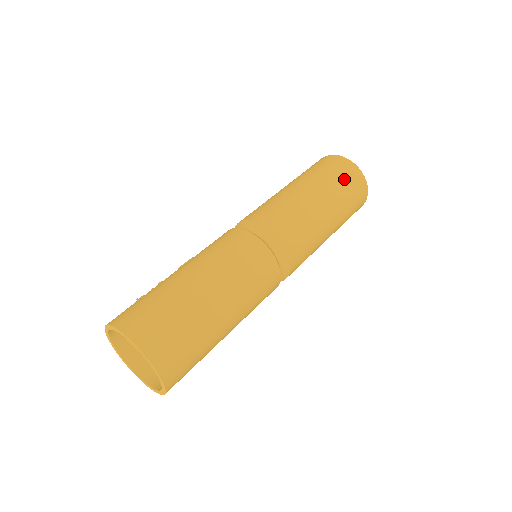
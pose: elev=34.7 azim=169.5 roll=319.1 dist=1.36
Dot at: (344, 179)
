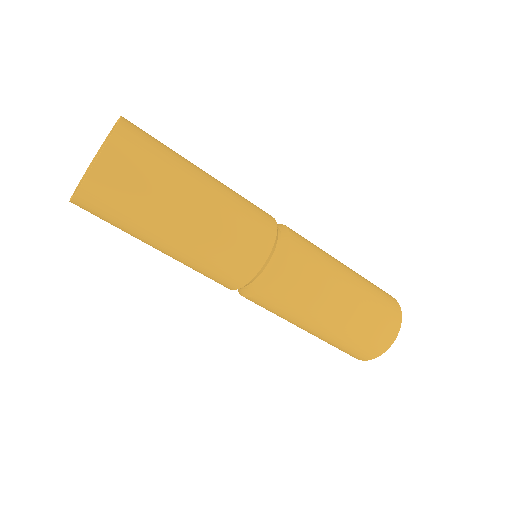
Dot at: (382, 308)
